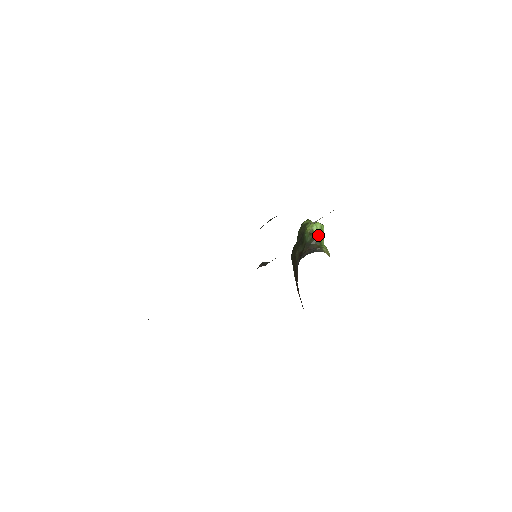
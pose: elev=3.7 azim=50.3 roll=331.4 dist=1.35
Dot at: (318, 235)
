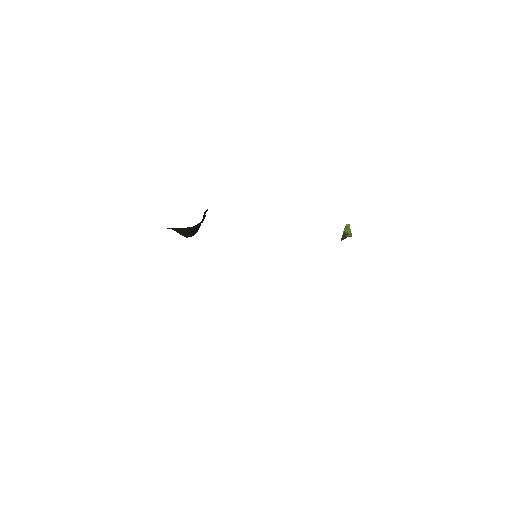
Dot at: (344, 232)
